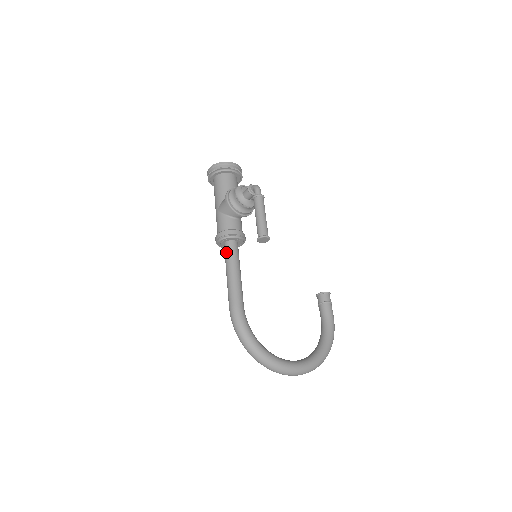
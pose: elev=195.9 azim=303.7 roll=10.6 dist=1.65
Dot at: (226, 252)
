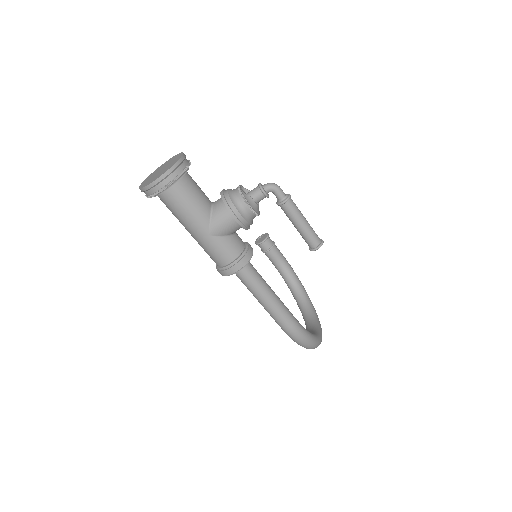
Dot at: (249, 278)
